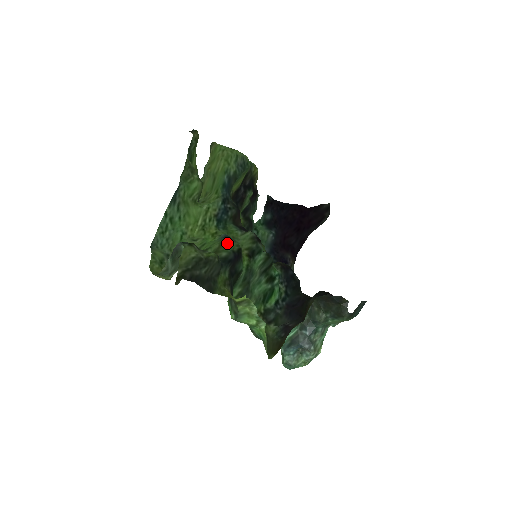
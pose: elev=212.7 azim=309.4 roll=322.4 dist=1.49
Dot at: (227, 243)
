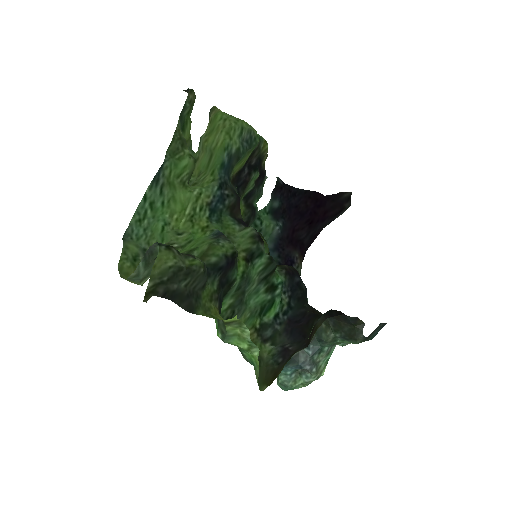
Dot at: (219, 244)
